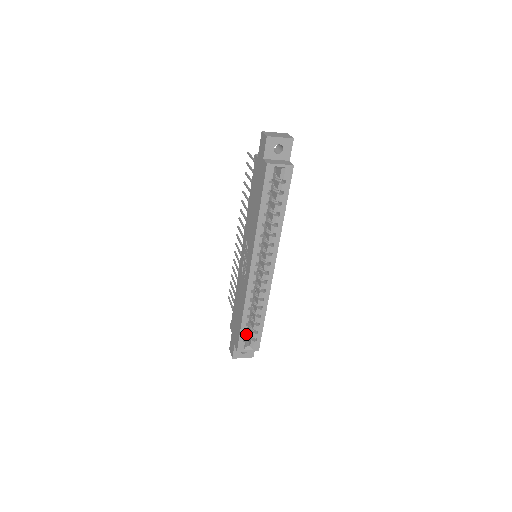
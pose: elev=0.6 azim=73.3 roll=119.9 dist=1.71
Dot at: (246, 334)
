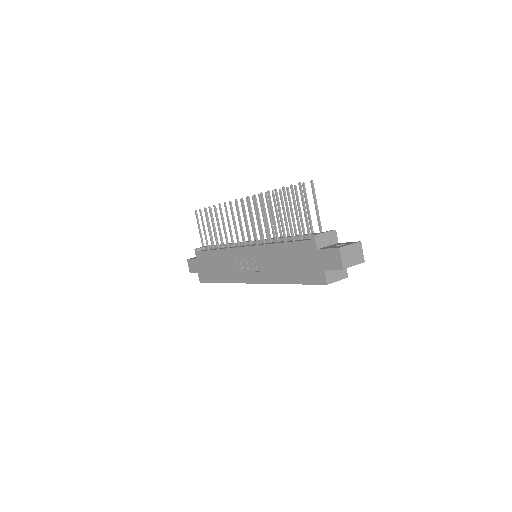
Dot at: occluded
